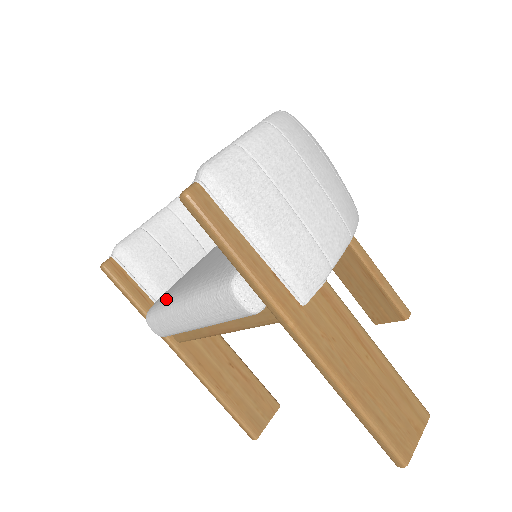
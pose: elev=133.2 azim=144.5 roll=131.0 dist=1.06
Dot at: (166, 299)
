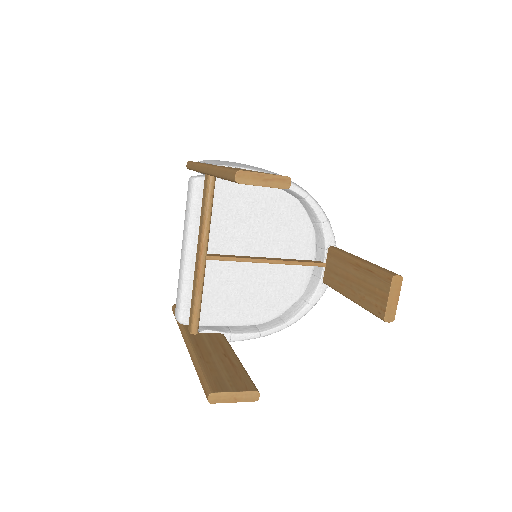
Dot at: occluded
